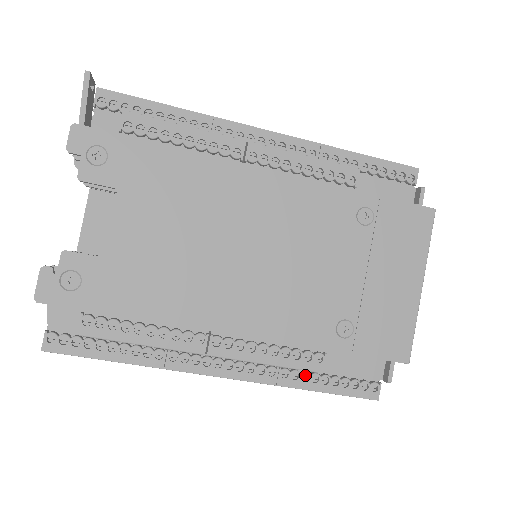
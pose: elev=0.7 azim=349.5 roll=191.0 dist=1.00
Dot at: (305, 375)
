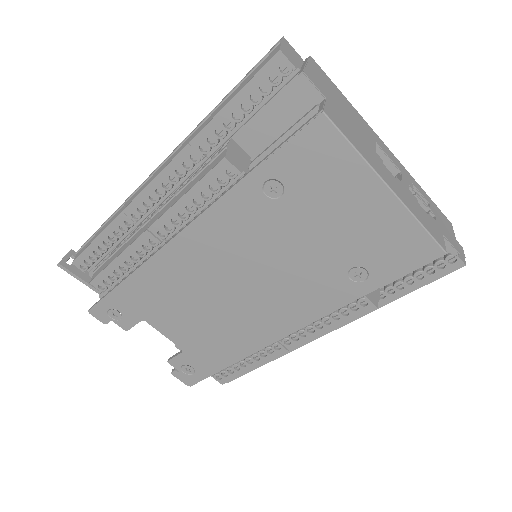
Dot at: (380, 293)
